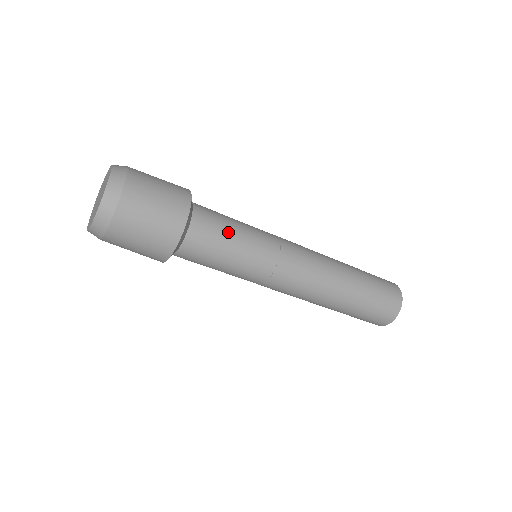
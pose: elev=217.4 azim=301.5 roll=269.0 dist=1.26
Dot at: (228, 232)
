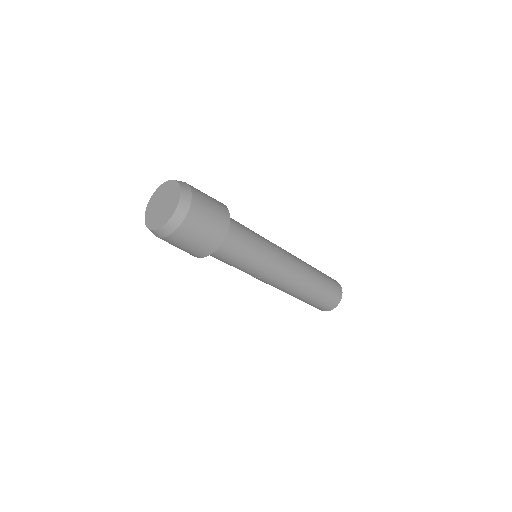
Dot at: (246, 228)
